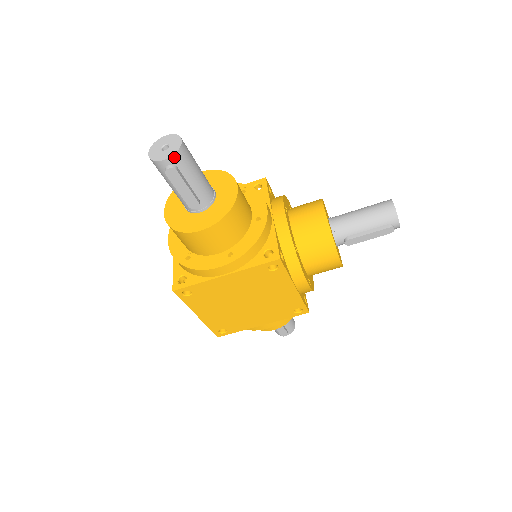
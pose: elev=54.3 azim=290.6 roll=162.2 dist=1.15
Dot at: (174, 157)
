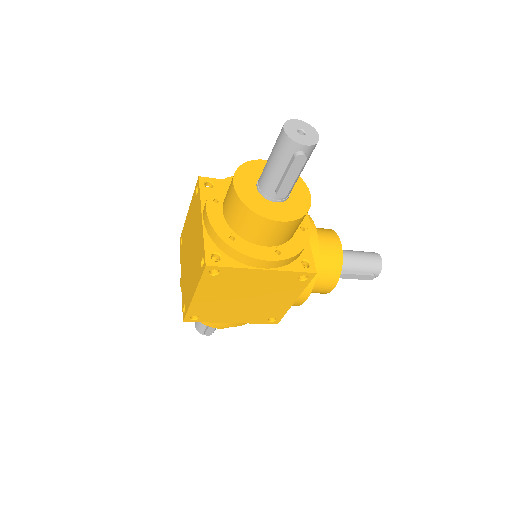
Dot at: (312, 147)
